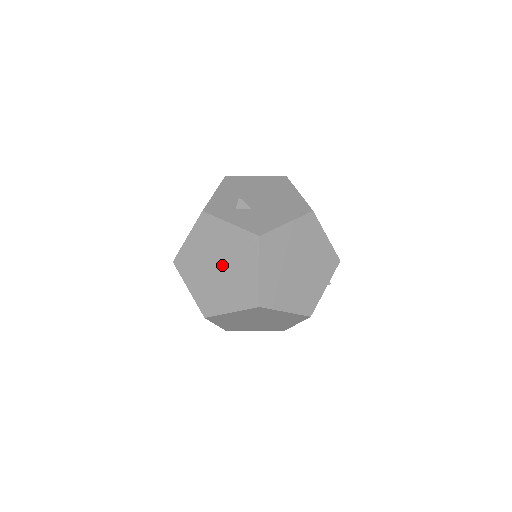
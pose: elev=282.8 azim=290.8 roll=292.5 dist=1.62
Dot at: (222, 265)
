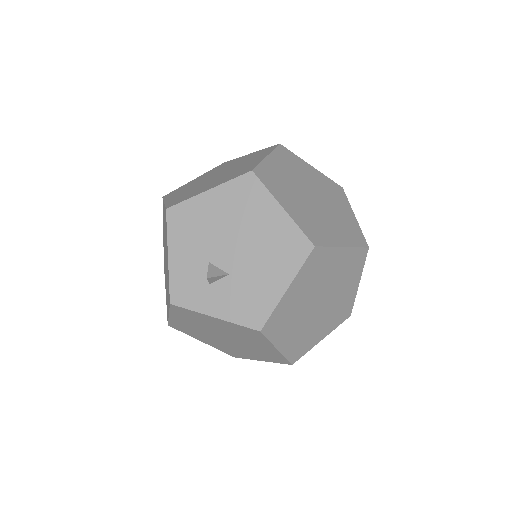
Dot at: (228, 338)
